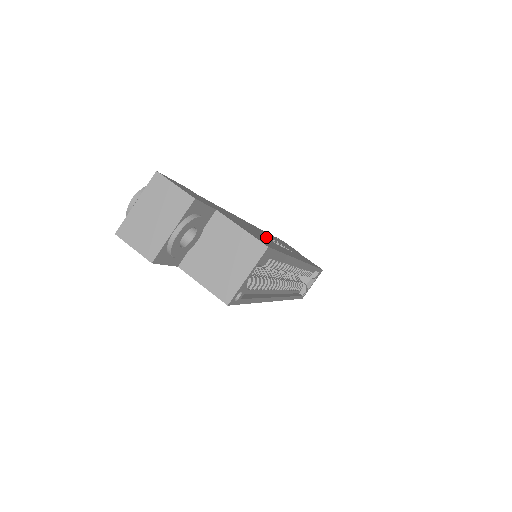
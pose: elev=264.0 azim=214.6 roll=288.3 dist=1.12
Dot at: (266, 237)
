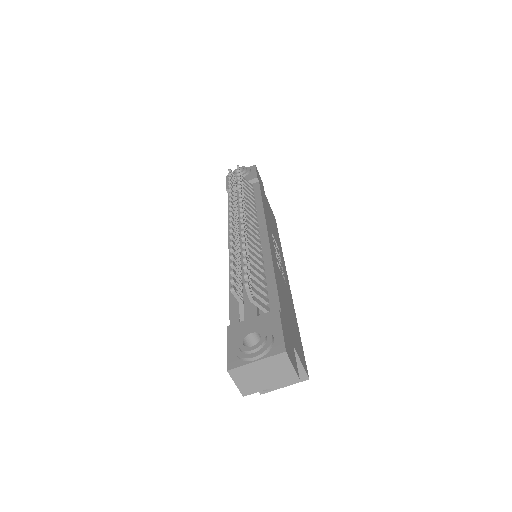
Dot at: (283, 282)
